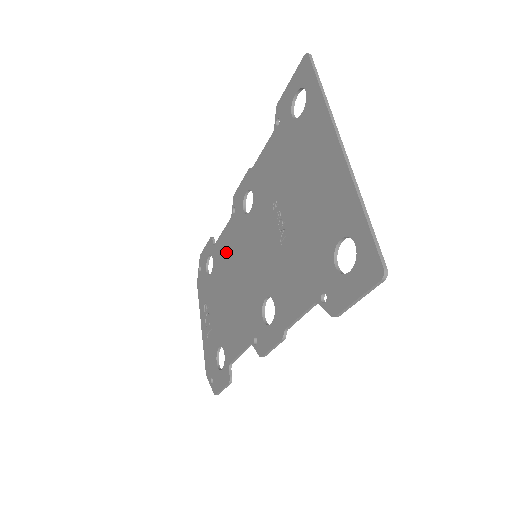
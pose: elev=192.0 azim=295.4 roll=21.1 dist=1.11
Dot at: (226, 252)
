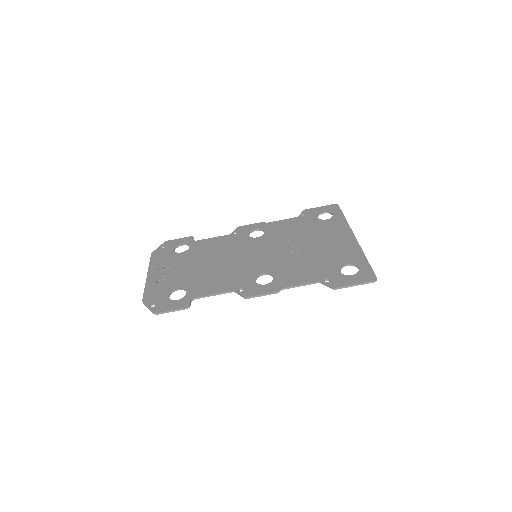
Dot at: (215, 247)
